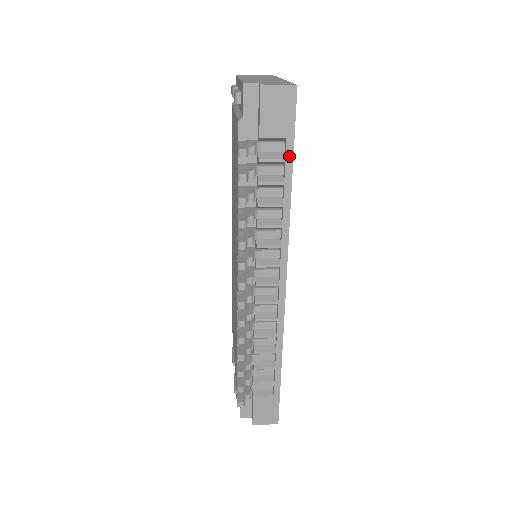
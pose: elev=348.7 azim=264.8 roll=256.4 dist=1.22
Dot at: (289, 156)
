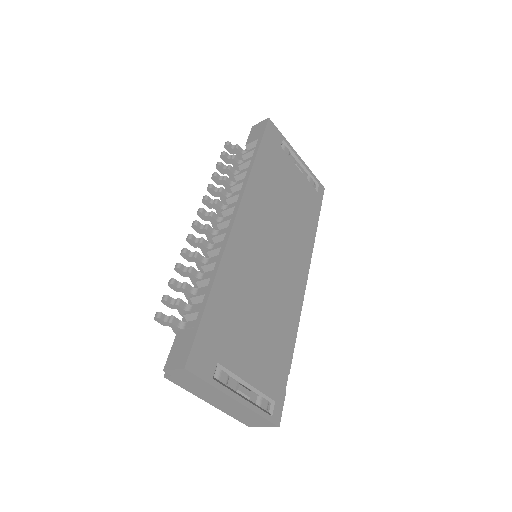
Dot at: (258, 146)
